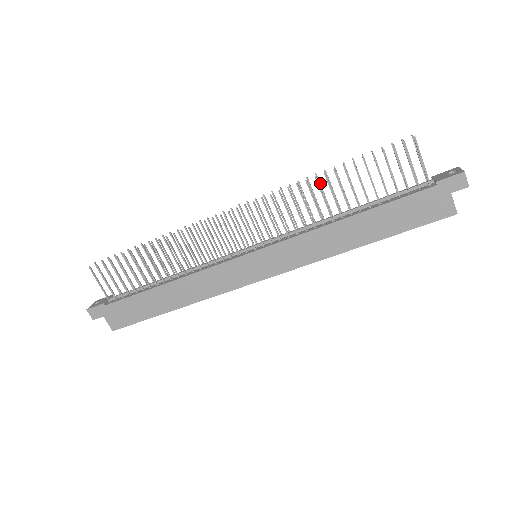
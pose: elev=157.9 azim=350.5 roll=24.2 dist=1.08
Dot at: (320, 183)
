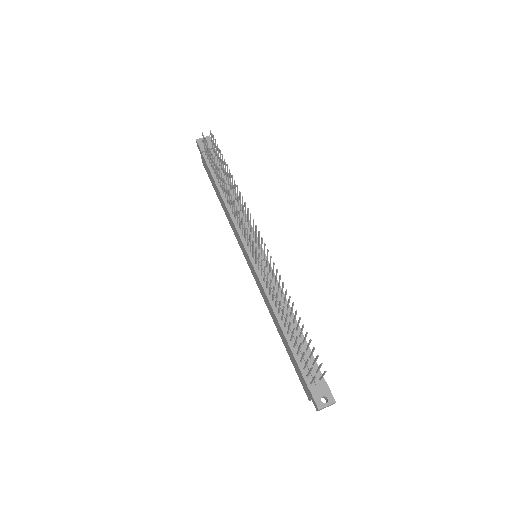
Dot at: occluded
